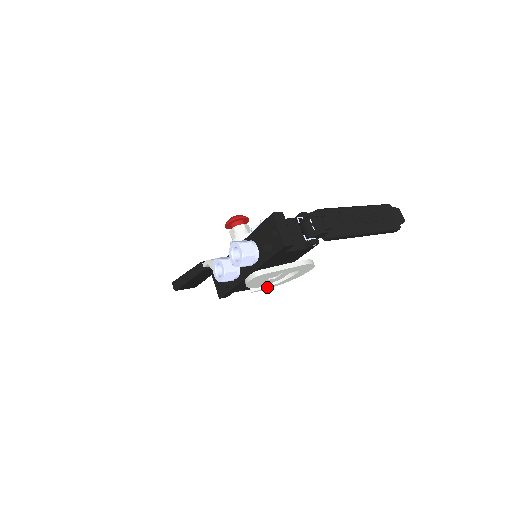
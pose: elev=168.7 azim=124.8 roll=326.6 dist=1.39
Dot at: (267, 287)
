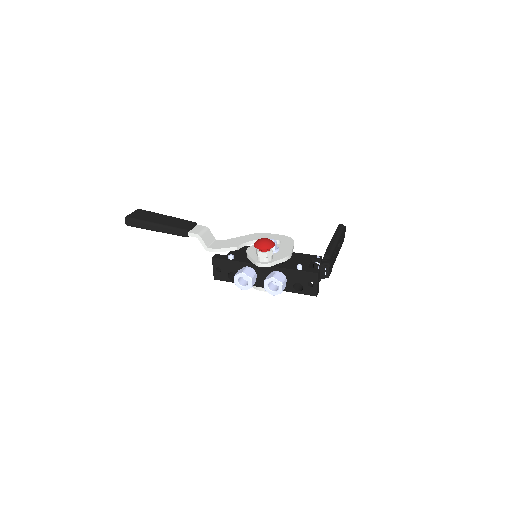
Dot at: occluded
